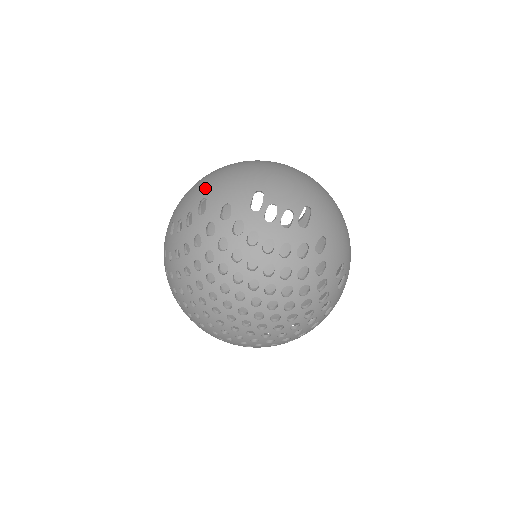
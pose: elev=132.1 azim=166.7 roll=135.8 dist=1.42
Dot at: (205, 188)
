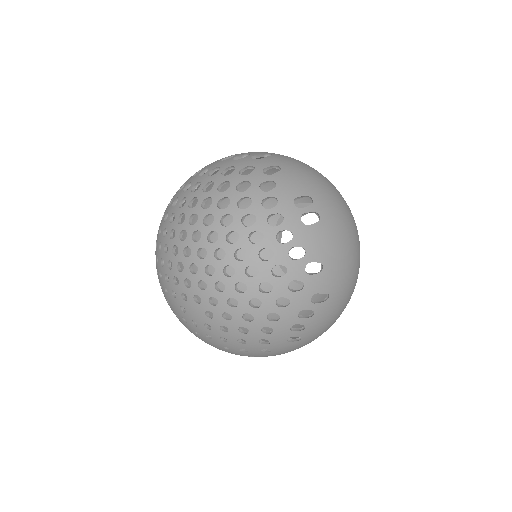
Dot at: occluded
